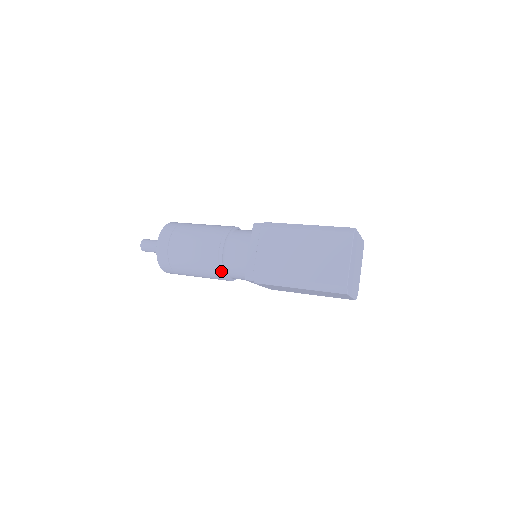
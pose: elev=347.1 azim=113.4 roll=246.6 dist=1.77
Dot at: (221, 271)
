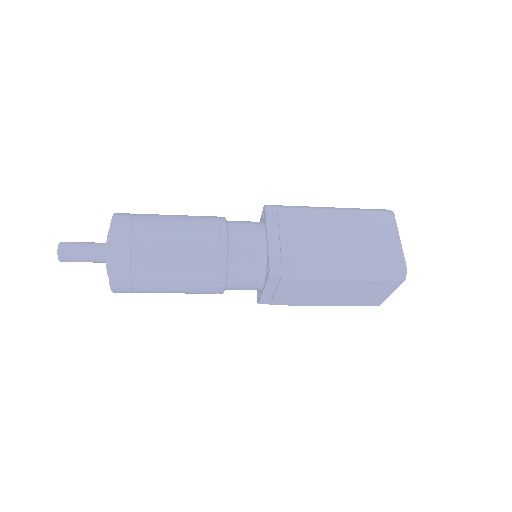
Dot at: (222, 270)
